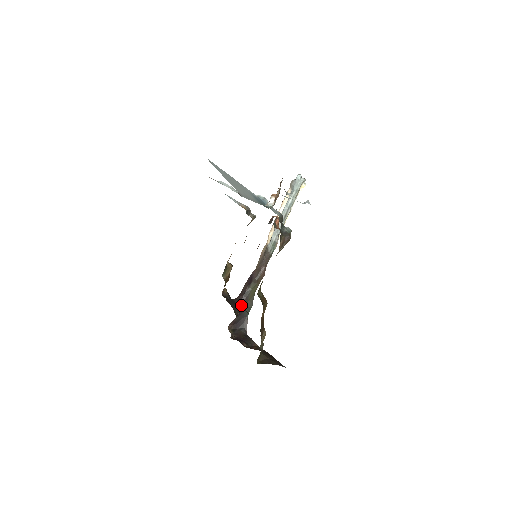
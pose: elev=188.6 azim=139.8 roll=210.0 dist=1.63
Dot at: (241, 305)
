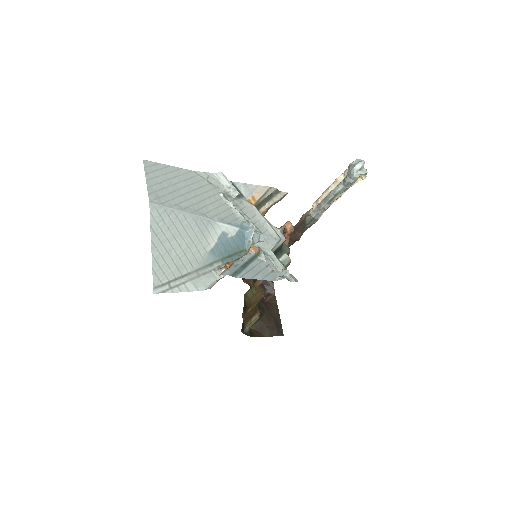
Dot at: occluded
